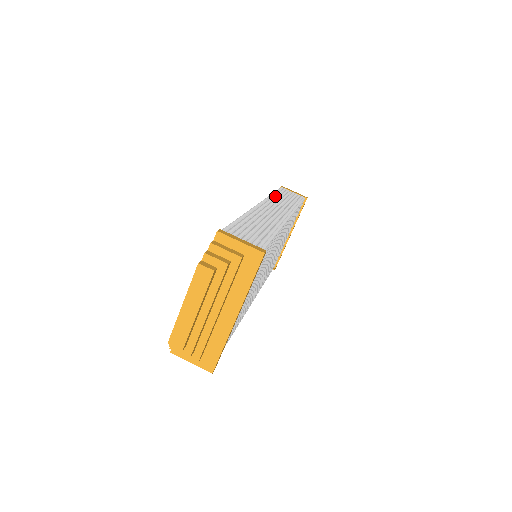
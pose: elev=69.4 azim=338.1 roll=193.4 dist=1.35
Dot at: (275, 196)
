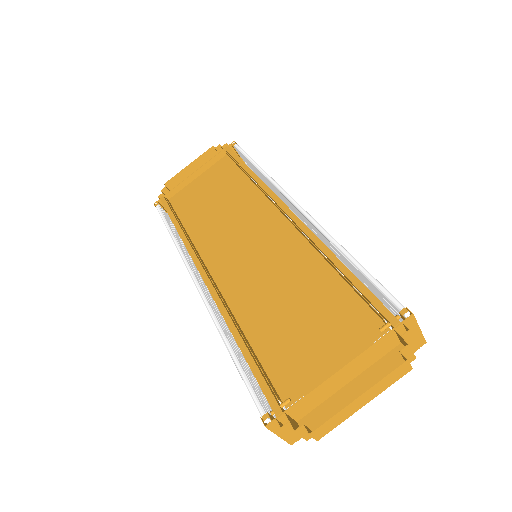
Dot at: occluded
